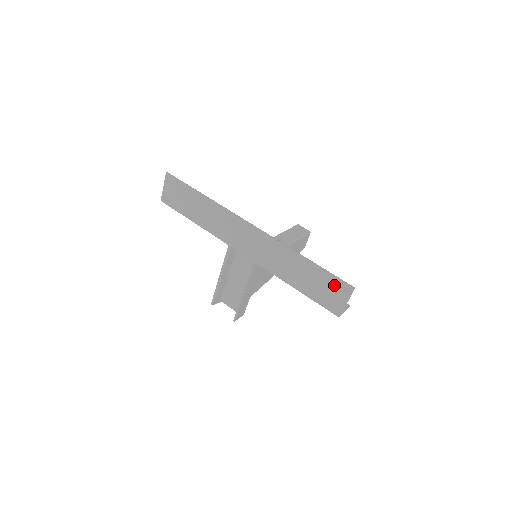
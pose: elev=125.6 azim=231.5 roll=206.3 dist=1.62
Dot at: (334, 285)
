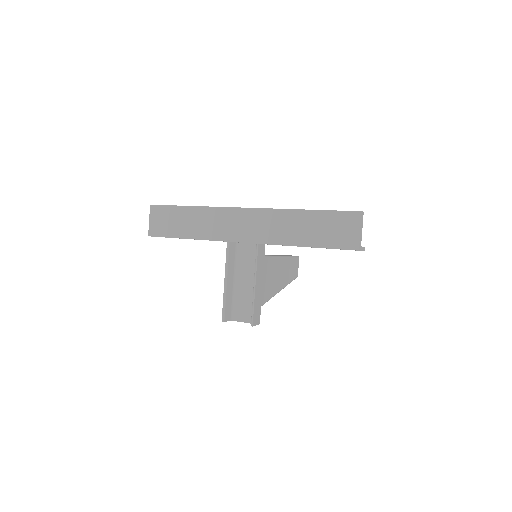
Dot at: (343, 219)
